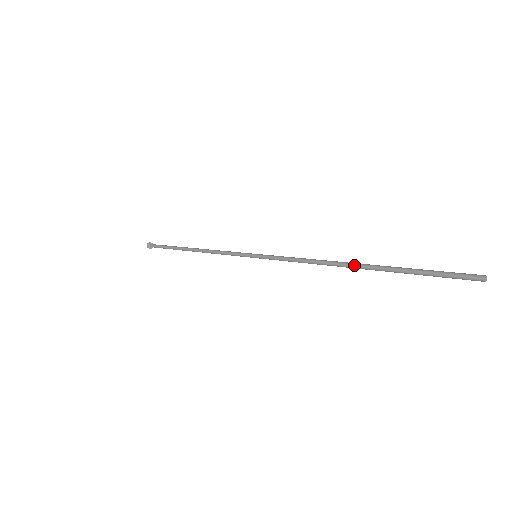
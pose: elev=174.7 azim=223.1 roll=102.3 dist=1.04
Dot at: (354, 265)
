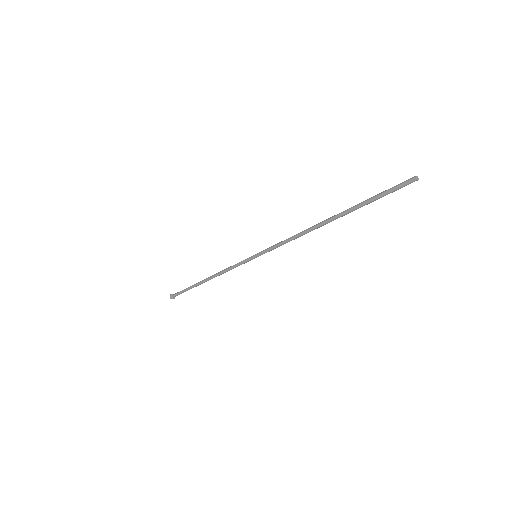
Dot at: (327, 219)
